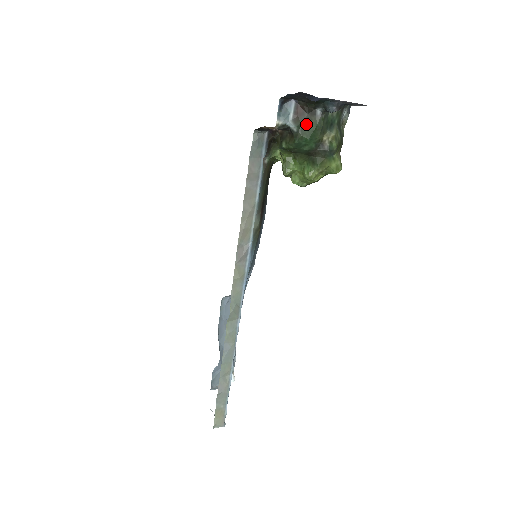
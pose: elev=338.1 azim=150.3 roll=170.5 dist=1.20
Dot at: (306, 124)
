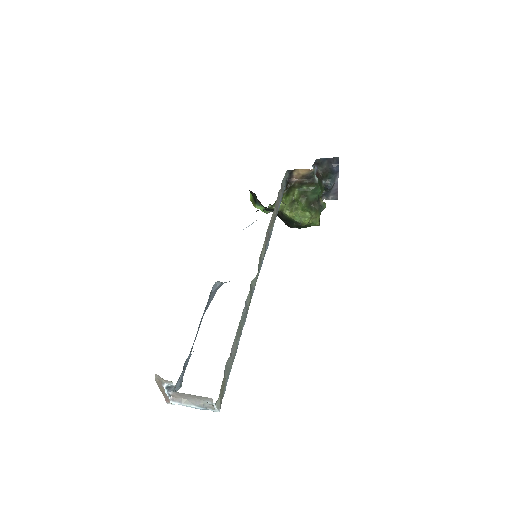
Dot at: (320, 183)
